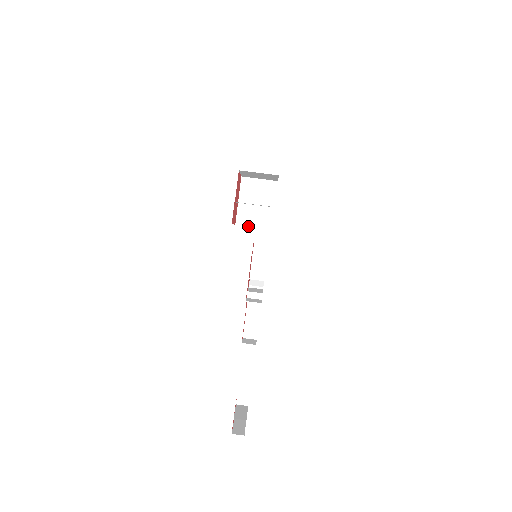
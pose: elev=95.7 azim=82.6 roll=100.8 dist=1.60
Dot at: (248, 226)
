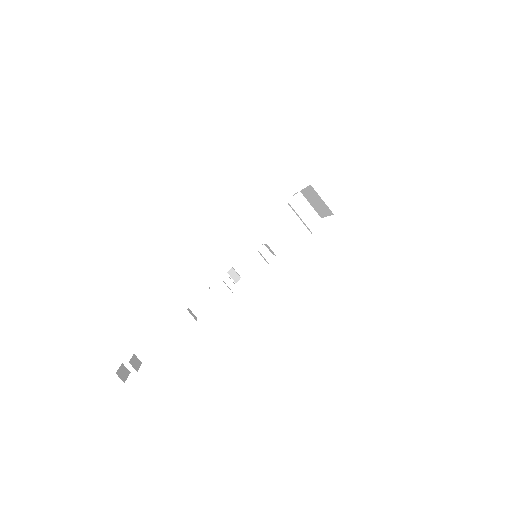
Dot at: (272, 229)
